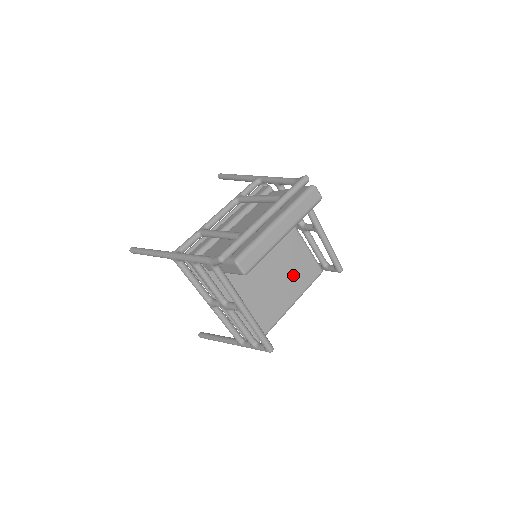
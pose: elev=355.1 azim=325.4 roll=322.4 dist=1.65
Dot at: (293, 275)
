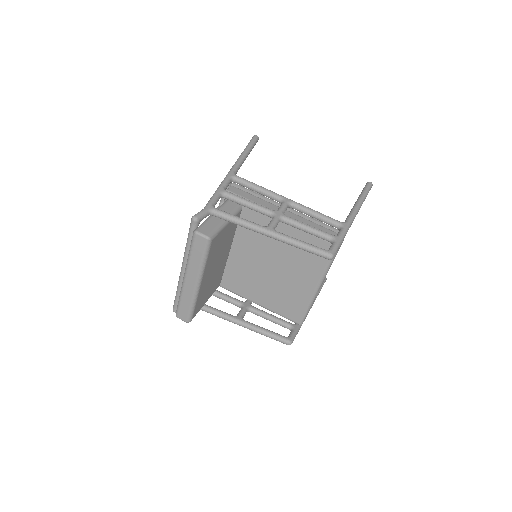
Dot at: (301, 261)
